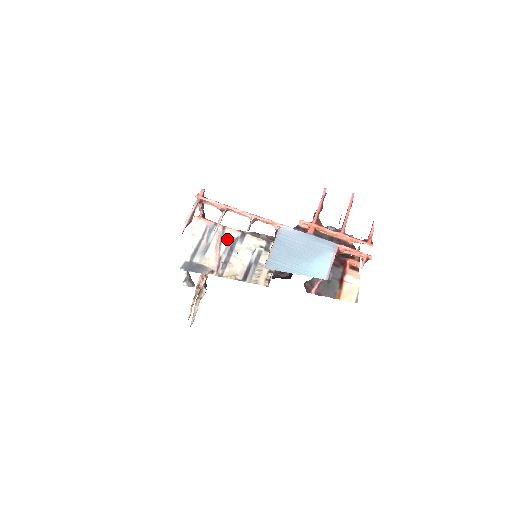
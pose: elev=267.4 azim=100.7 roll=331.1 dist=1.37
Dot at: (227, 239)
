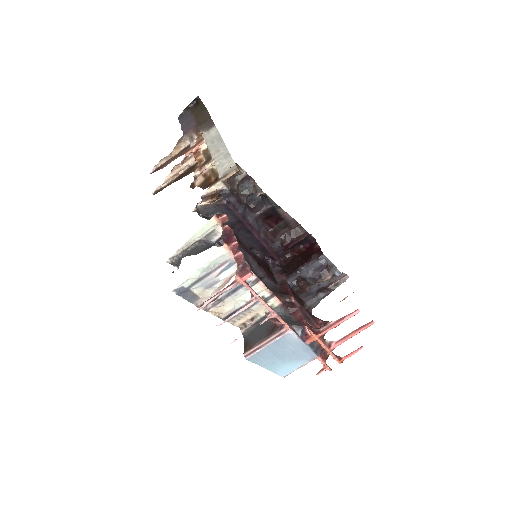
Dot at: occluded
